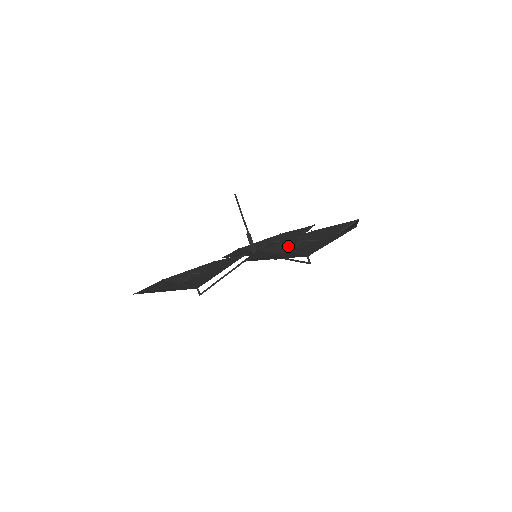
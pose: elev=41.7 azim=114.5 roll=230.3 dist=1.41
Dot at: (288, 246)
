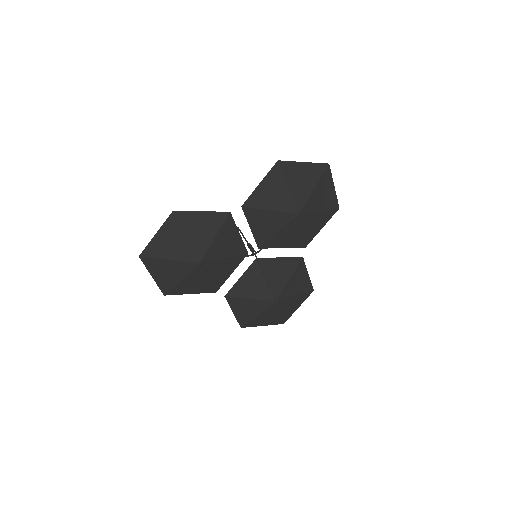
Dot at: (284, 238)
